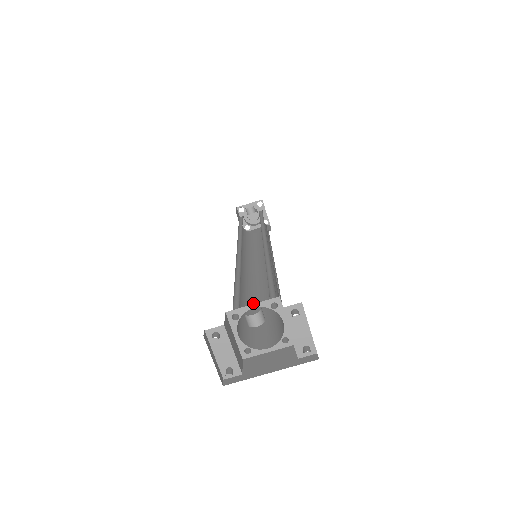
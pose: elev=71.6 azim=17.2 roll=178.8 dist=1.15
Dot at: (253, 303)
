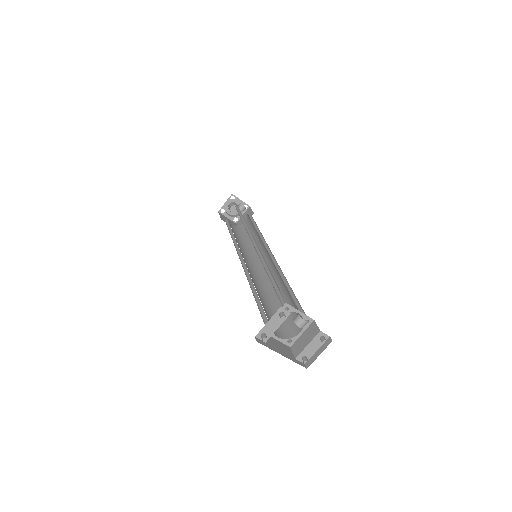
Dot at: (257, 292)
